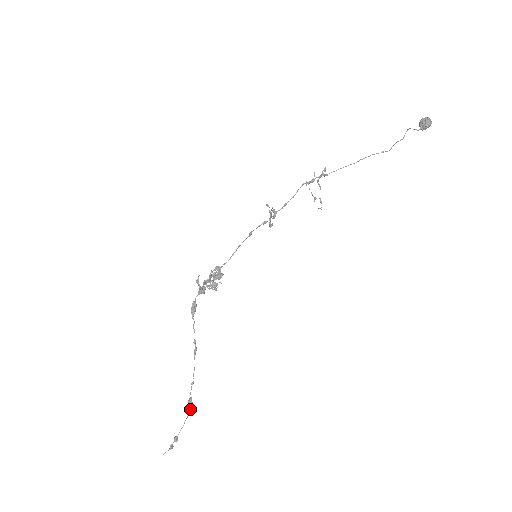
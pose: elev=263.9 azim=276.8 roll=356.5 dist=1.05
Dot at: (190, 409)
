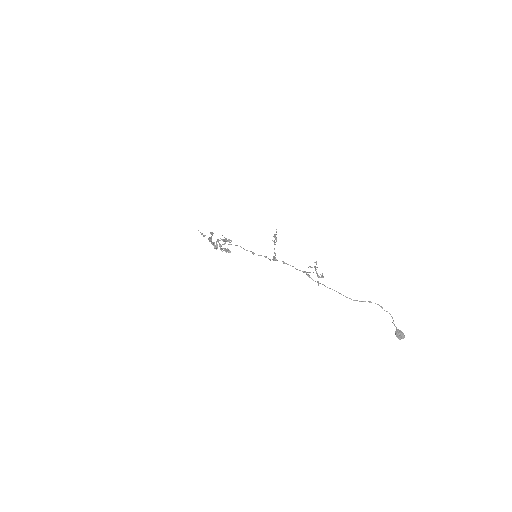
Dot at: occluded
